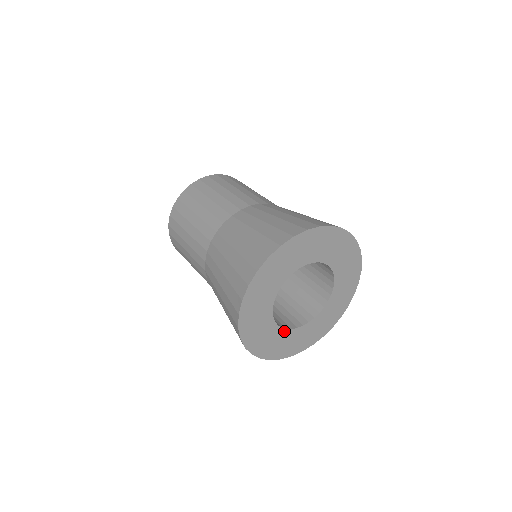
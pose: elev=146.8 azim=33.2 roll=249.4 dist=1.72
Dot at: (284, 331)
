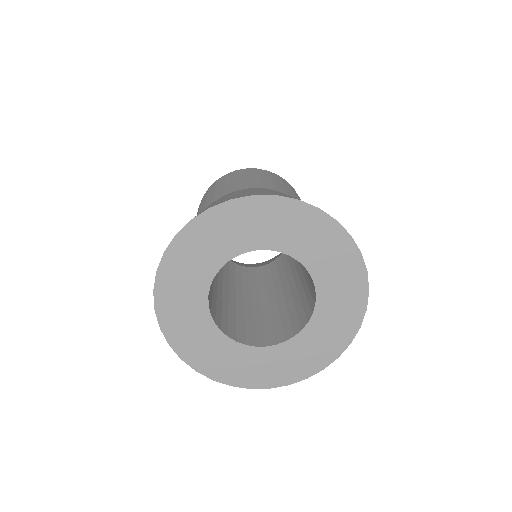
Dot at: (274, 348)
